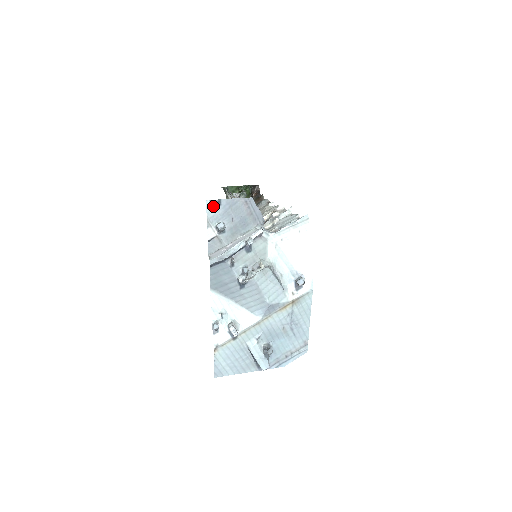
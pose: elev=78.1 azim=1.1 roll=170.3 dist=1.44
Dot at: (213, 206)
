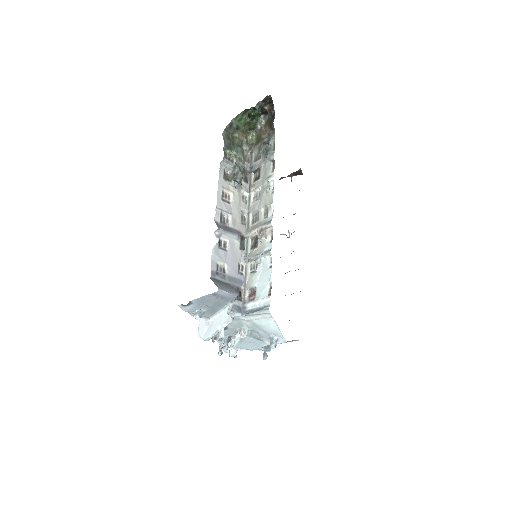
Dot at: (186, 306)
